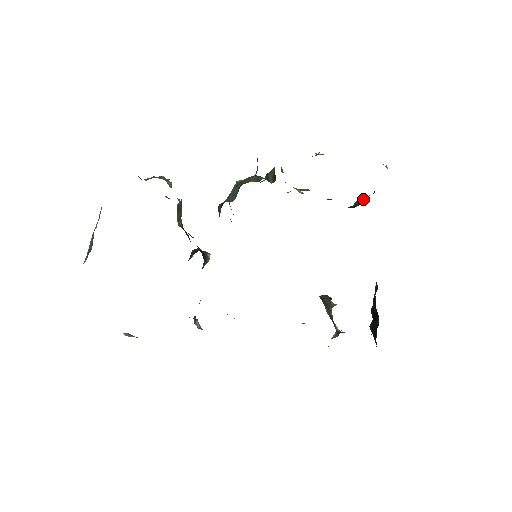
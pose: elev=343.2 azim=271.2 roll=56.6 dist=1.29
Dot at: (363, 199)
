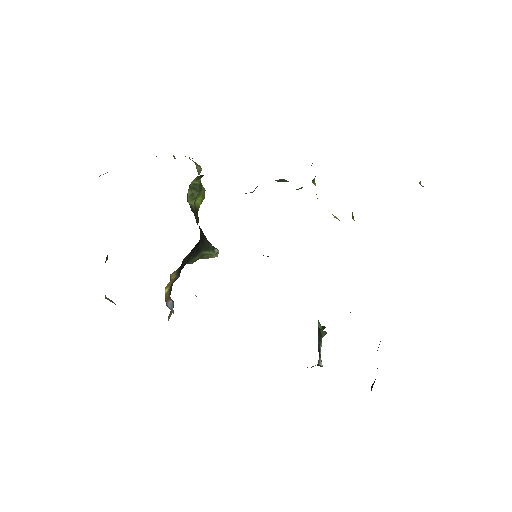
Dot at: occluded
